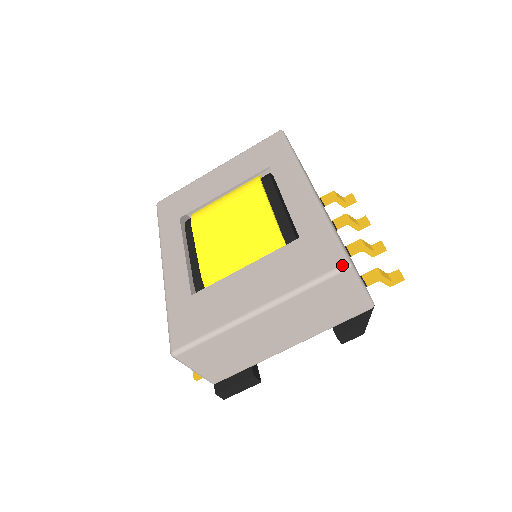
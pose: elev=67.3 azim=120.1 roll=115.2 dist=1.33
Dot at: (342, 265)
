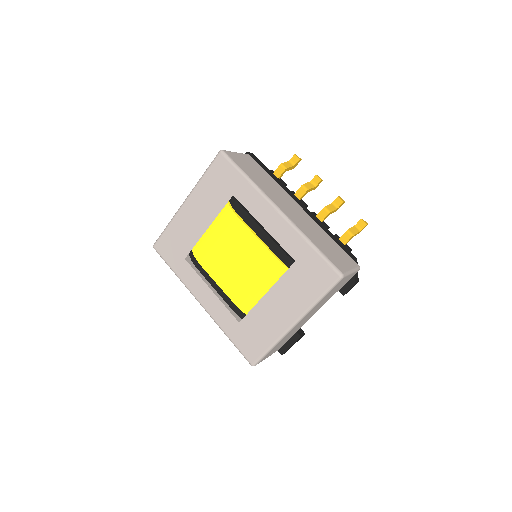
Dot at: (337, 279)
